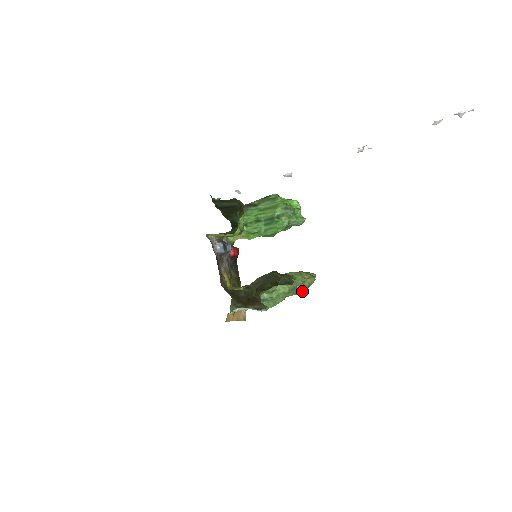
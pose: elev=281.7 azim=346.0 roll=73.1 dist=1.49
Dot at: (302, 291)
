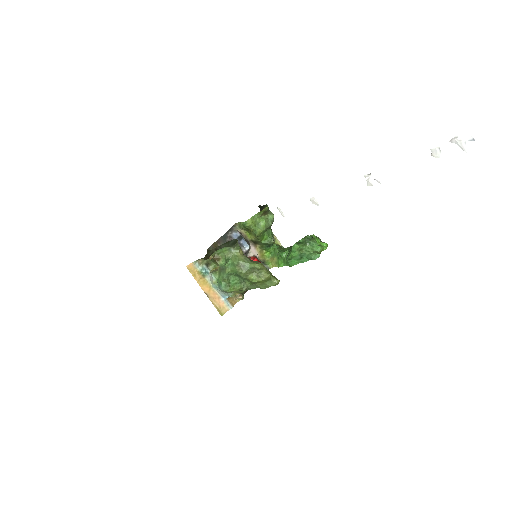
Dot at: (250, 274)
